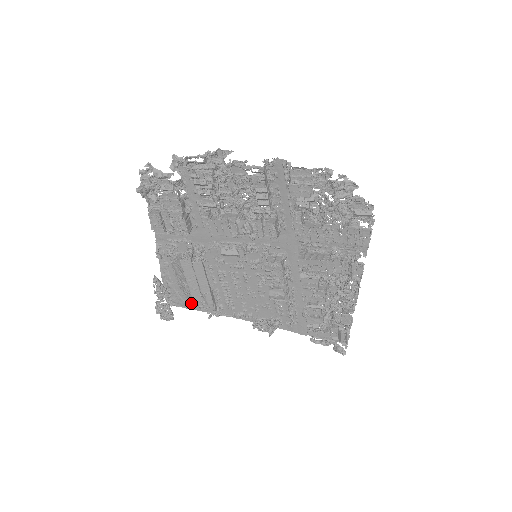
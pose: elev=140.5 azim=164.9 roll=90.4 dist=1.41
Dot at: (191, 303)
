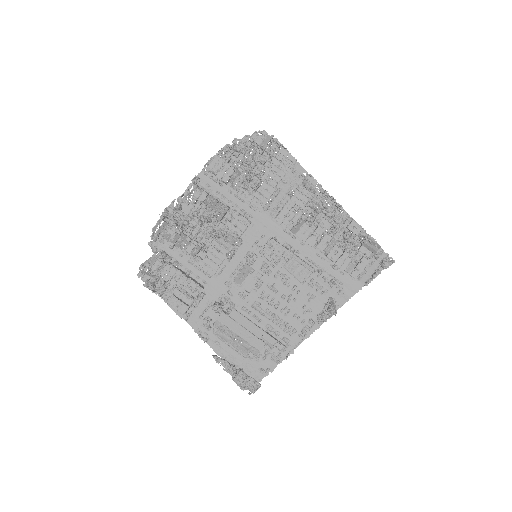
Dot at: (265, 365)
